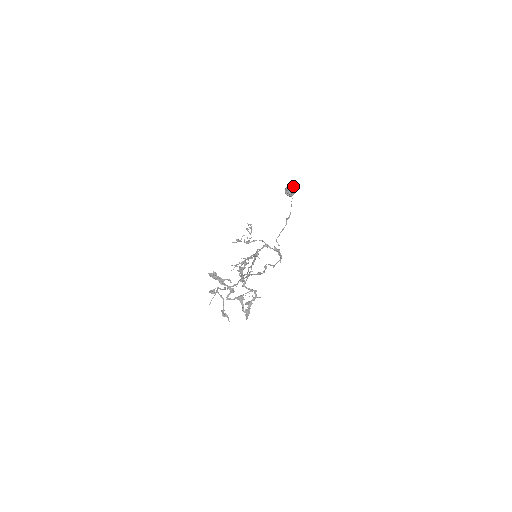
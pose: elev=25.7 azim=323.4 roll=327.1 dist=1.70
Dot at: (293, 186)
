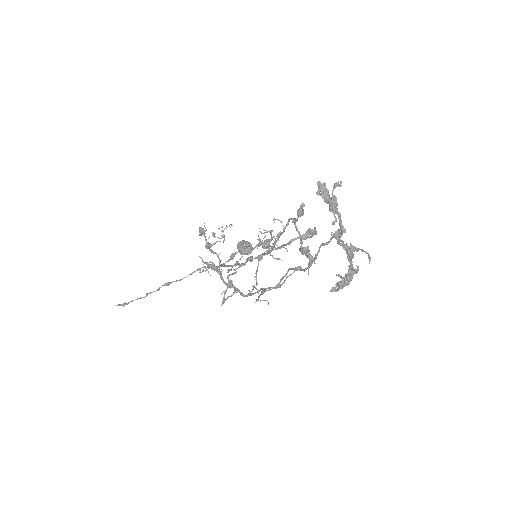
Dot at: (251, 245)
